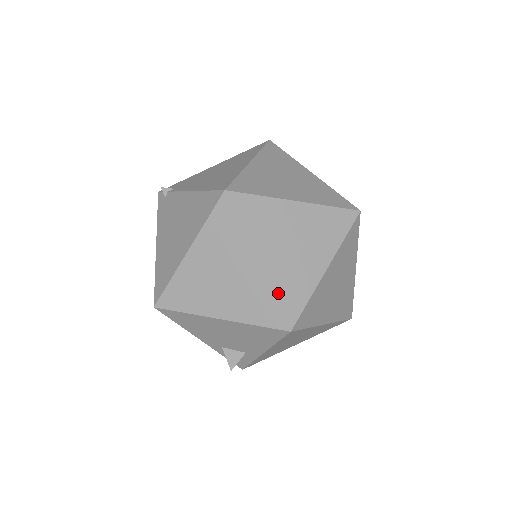
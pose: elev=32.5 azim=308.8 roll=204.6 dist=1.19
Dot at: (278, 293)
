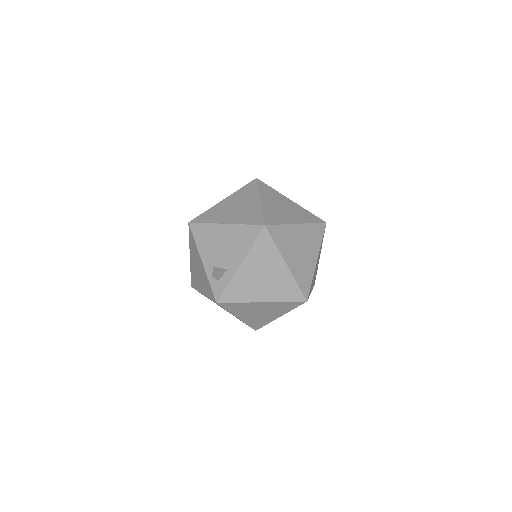
Dot at: (265, 212)
